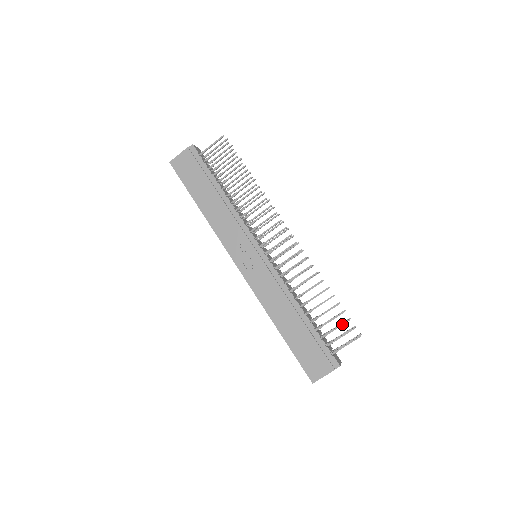
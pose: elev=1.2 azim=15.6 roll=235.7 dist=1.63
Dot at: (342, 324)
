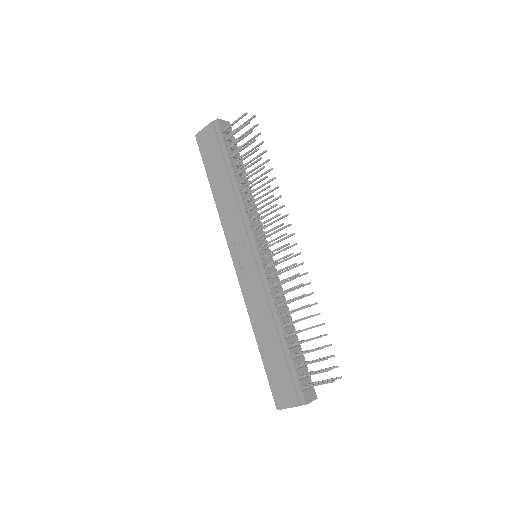
Dot at: (318, 360)
